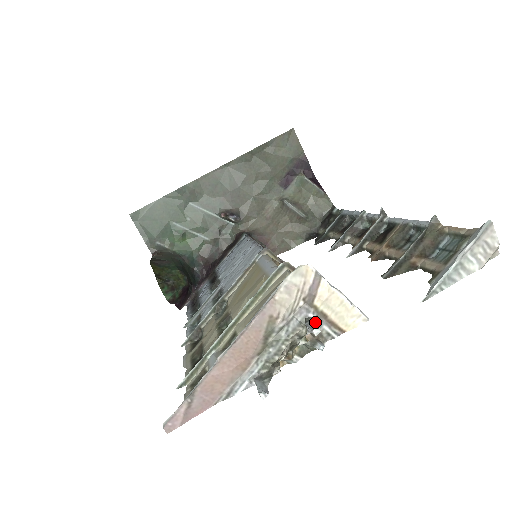
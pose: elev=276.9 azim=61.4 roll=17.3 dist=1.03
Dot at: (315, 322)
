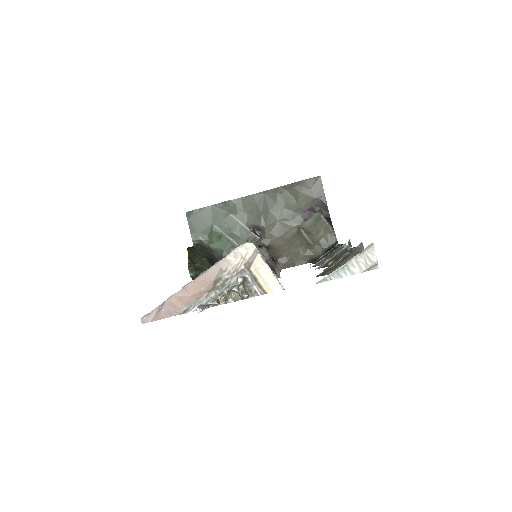
Dot at: (249, 282)
